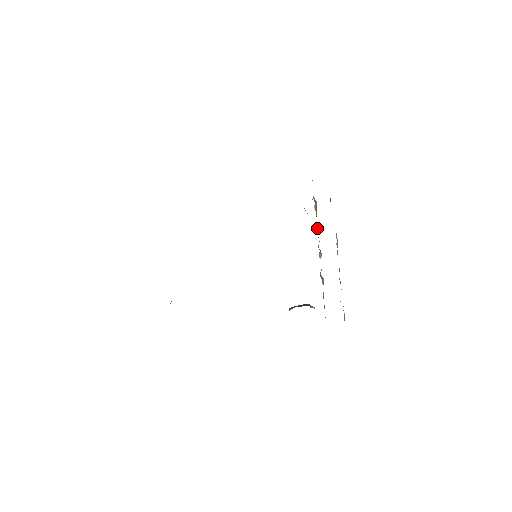
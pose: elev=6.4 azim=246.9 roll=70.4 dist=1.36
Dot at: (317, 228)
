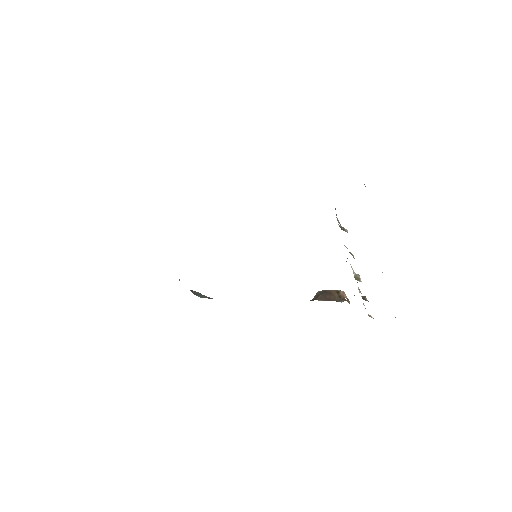
Dot at: occluded
